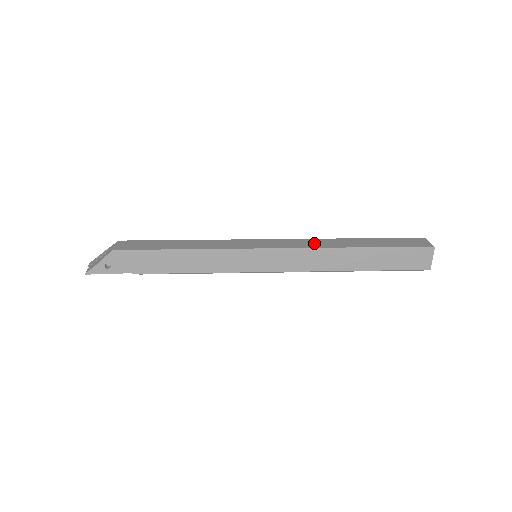
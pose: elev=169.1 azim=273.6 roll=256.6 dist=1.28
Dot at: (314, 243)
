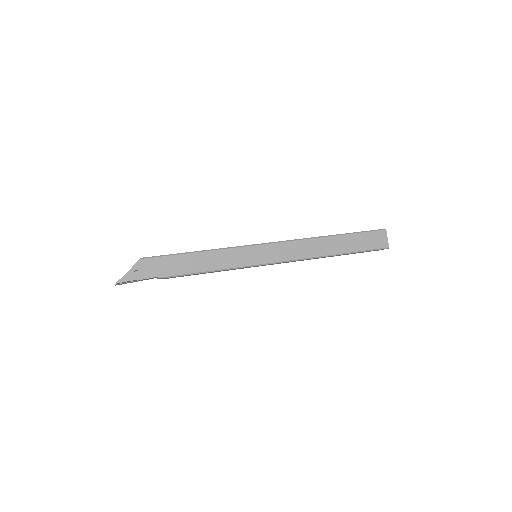
Dot at: occluded
